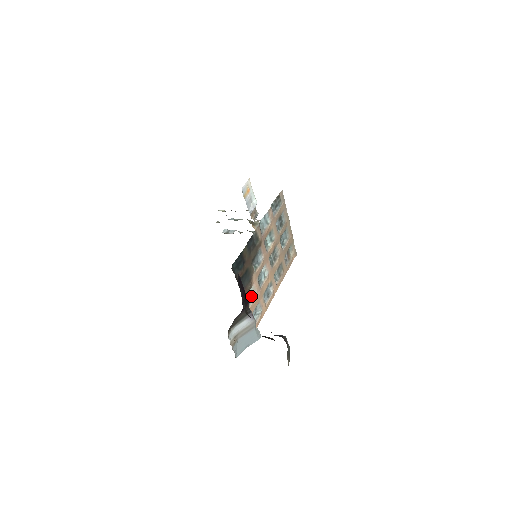
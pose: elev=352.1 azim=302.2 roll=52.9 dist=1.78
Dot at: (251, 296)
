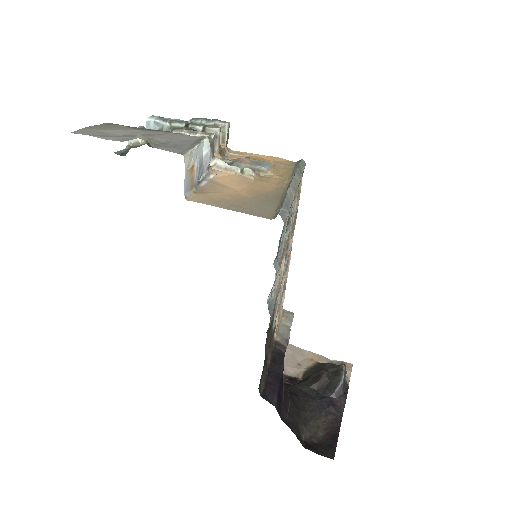
Dot at: occluded
